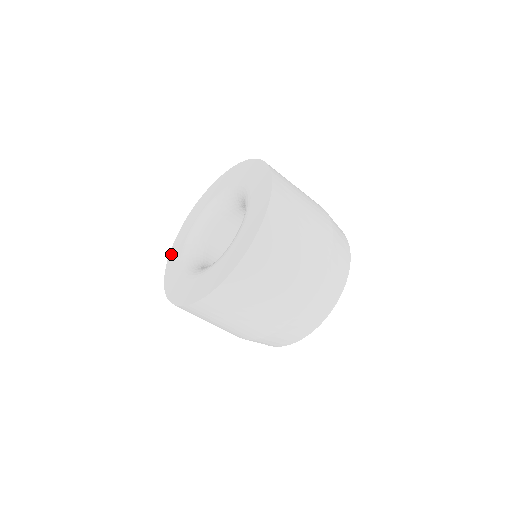
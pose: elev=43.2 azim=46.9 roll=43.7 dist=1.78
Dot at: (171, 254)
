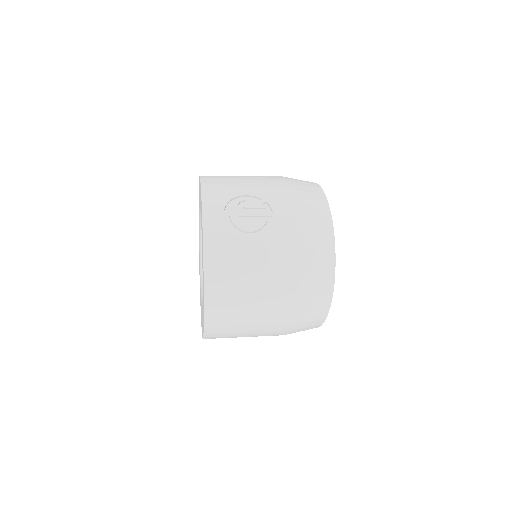
Dot at: occluded
